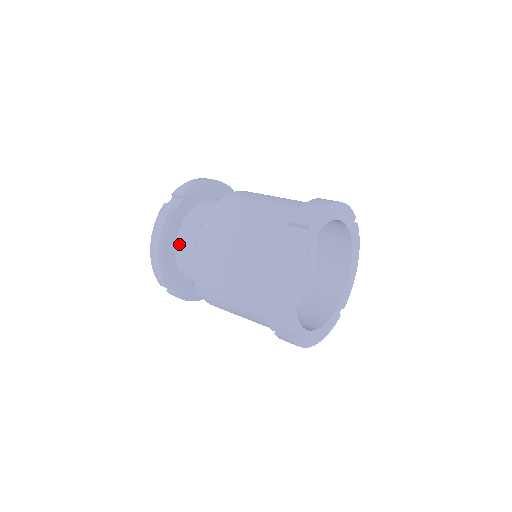
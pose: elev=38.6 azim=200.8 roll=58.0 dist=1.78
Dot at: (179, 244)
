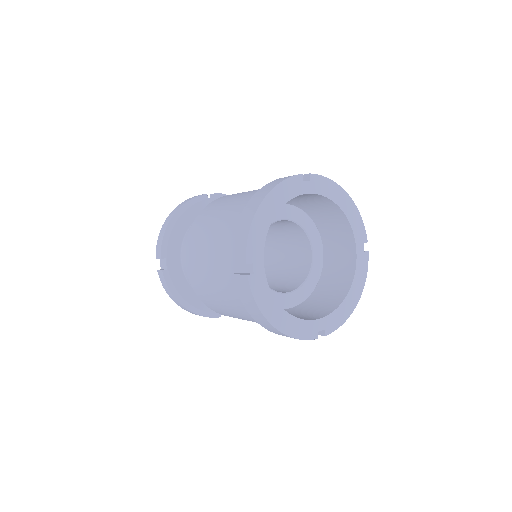
Dot at: occluded
